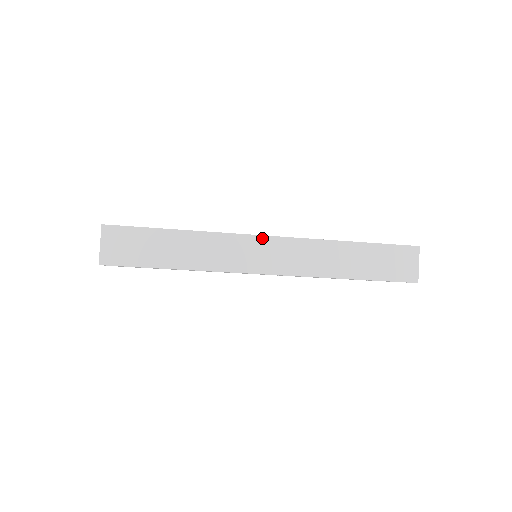
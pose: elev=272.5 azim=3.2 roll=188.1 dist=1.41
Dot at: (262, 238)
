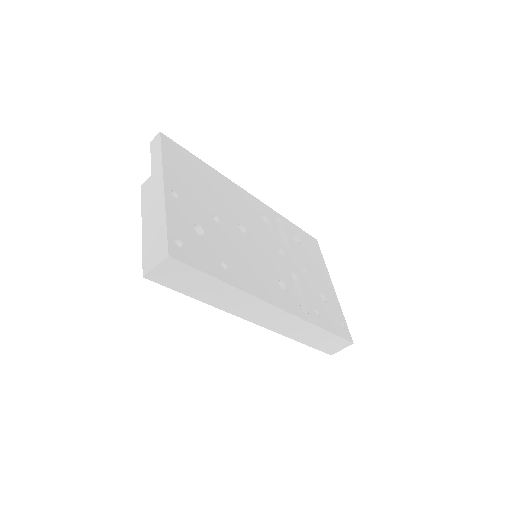
Dot at: (275, 308)
